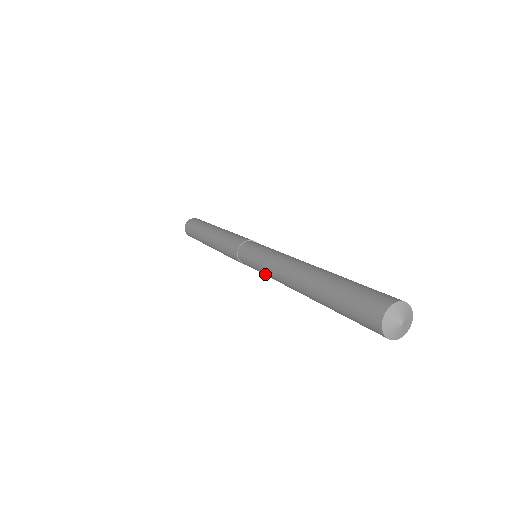
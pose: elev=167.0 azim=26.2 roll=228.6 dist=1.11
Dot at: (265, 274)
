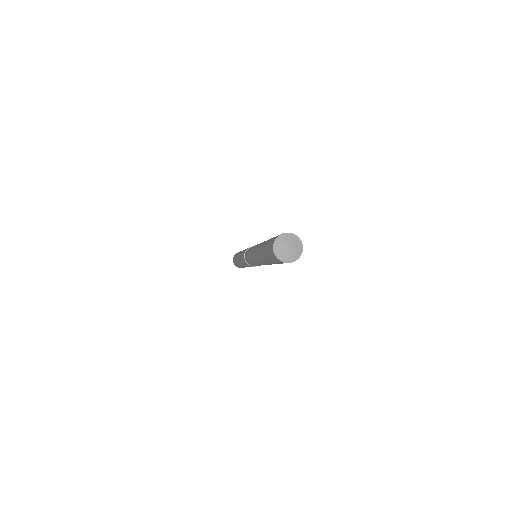
Dot at: (255, 264)
